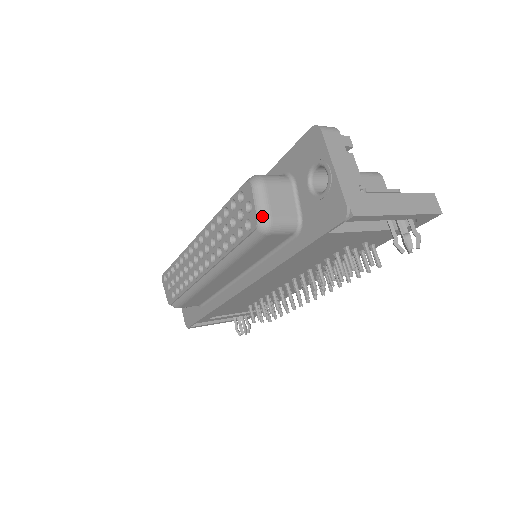
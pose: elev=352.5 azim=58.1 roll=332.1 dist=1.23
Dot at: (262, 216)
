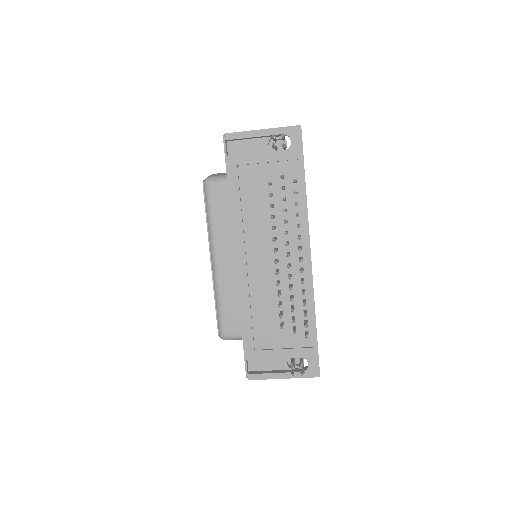
Dot at: occluded
